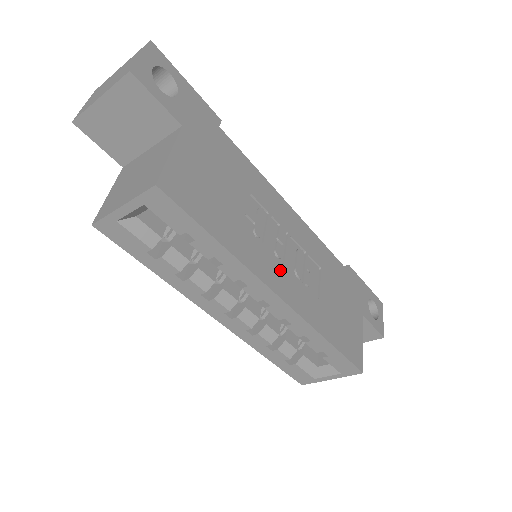
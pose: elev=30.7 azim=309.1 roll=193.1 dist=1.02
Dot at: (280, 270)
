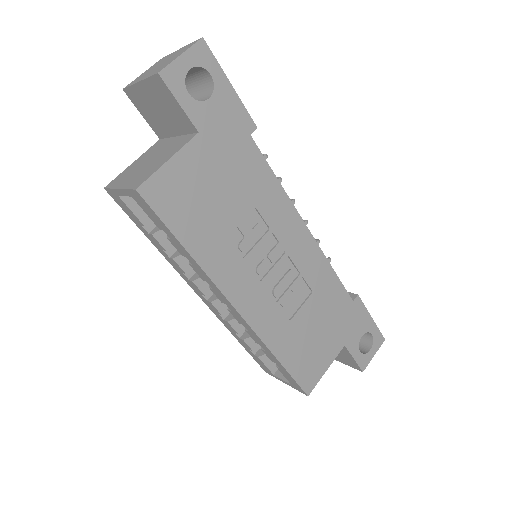
Dot at: (252, 286)
